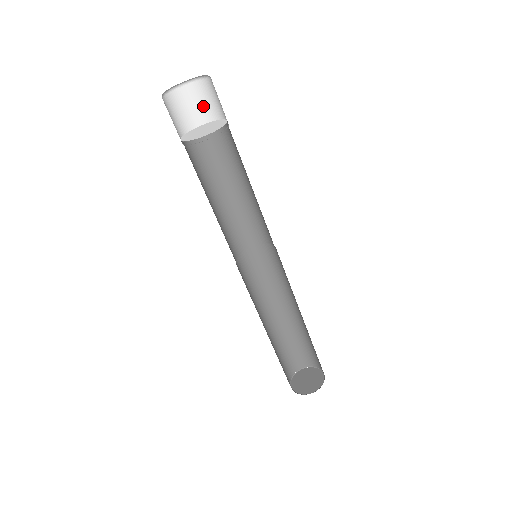
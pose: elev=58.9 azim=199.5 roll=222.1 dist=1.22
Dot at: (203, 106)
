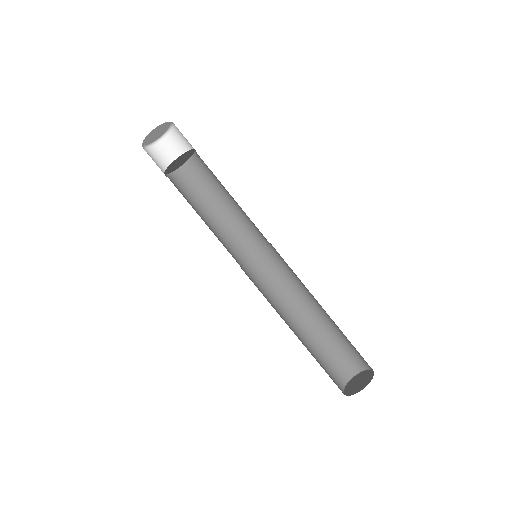
Dot at: (174, 155)
